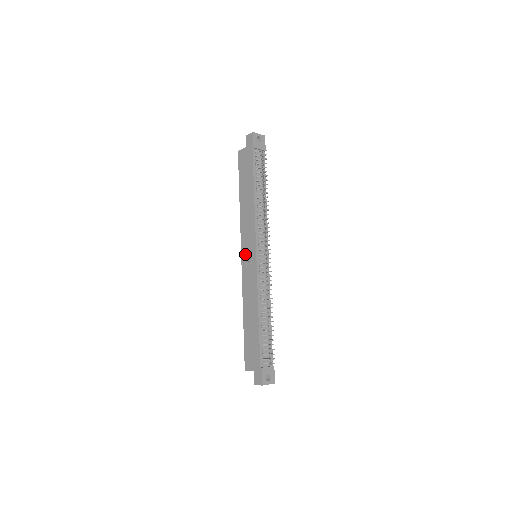
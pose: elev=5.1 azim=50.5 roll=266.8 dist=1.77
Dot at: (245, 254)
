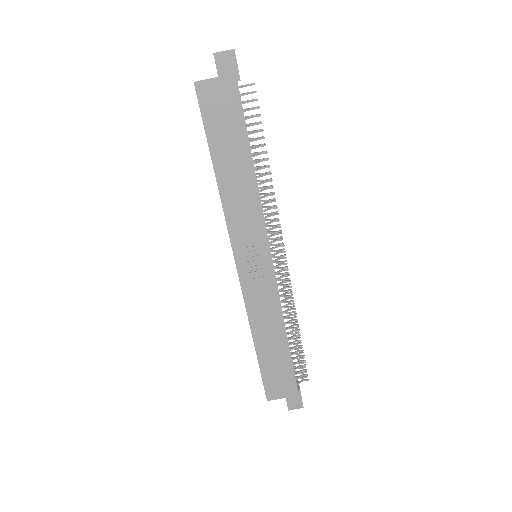
Dot at: (245, 260)
